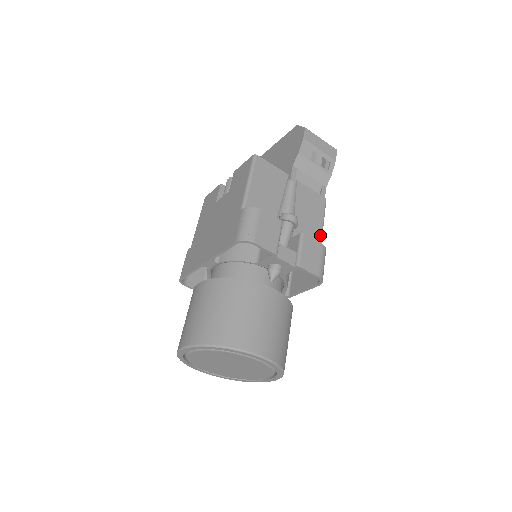
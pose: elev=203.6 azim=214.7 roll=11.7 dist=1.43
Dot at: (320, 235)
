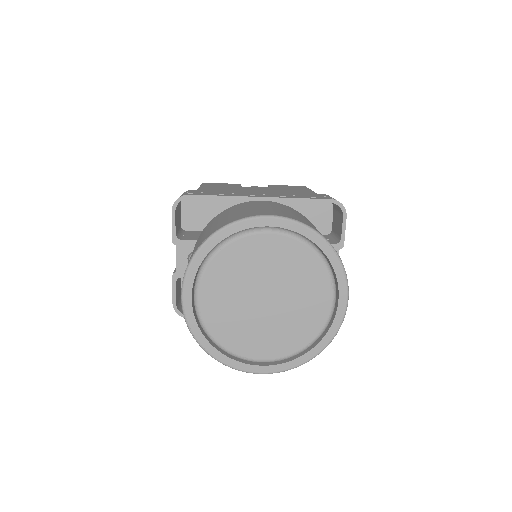
Dot at: occluded
